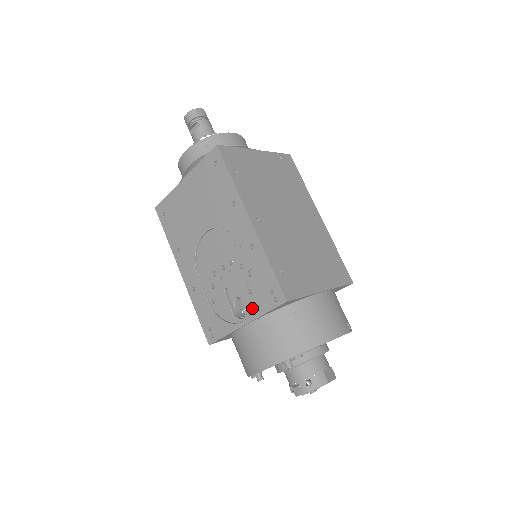
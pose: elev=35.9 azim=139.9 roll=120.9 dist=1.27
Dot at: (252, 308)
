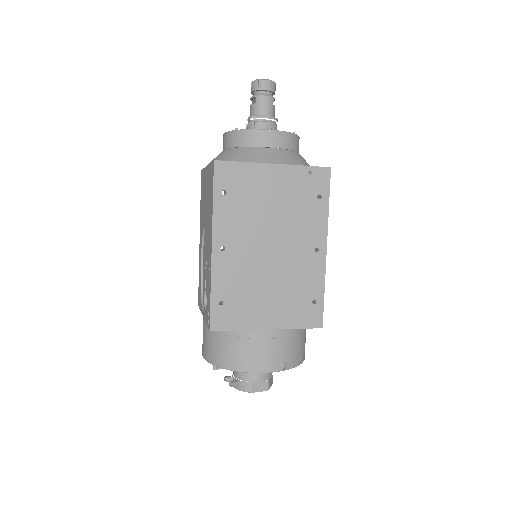
Dot at: occluded
